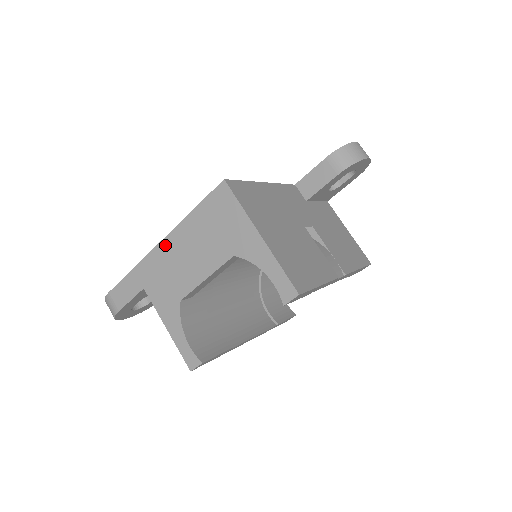
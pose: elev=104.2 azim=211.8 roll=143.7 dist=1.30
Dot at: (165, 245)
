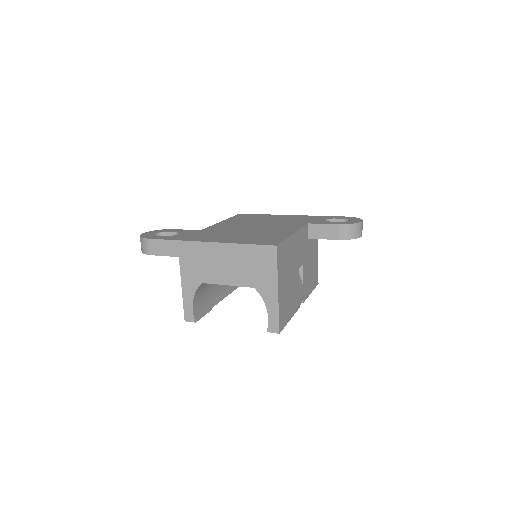
Dot at: (211, 247)
